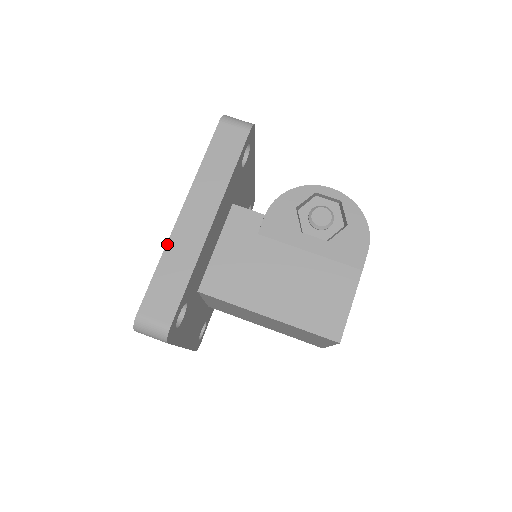
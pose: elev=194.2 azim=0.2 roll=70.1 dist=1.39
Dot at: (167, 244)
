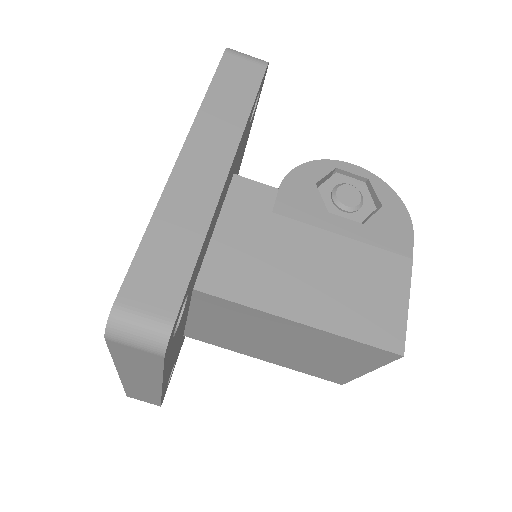
Dot at: (161, 198)
